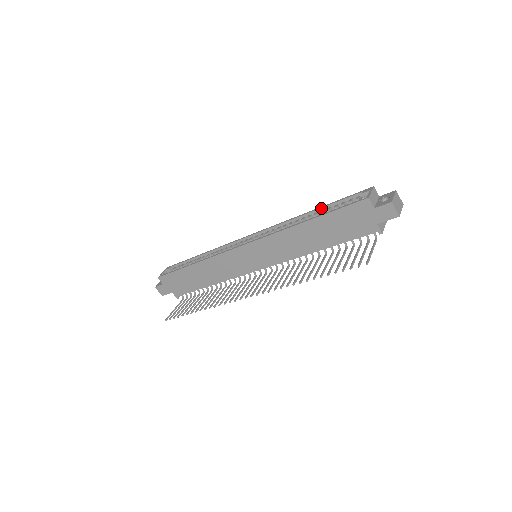
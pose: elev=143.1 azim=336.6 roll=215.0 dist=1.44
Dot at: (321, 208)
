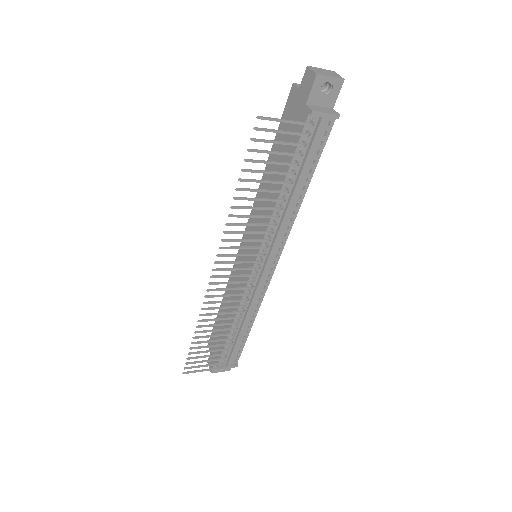
Dot at: occluded
